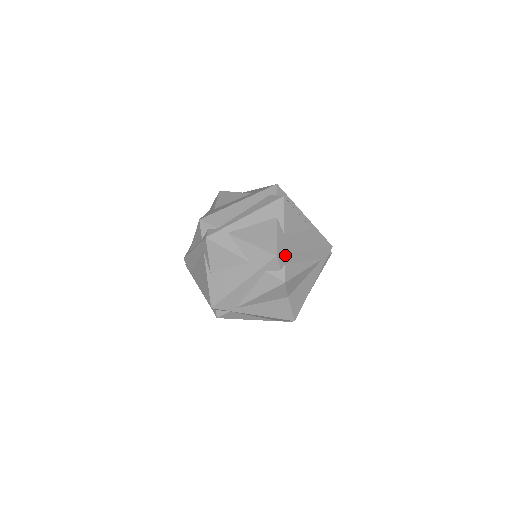
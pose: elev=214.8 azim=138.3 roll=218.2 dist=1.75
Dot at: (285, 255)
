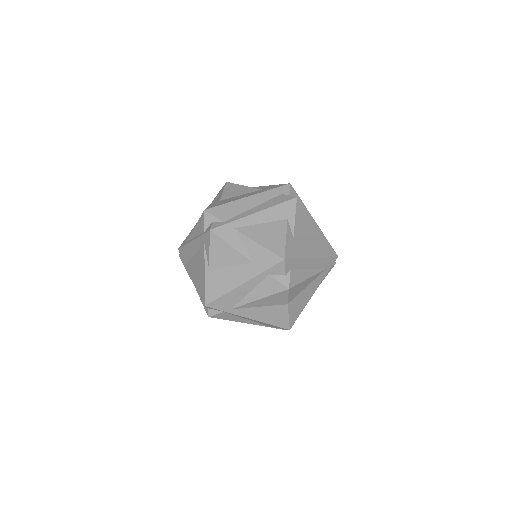
Dot at: (292, 260)
